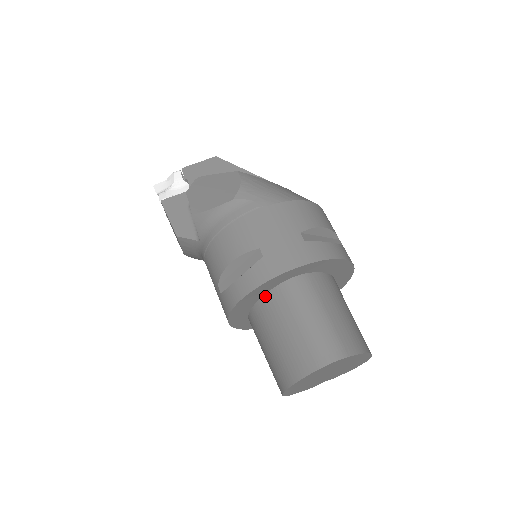
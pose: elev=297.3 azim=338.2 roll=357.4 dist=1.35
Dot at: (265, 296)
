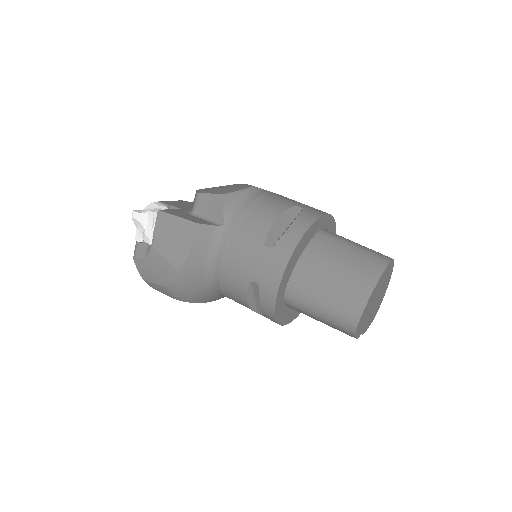
Dot at: (311, 242)
